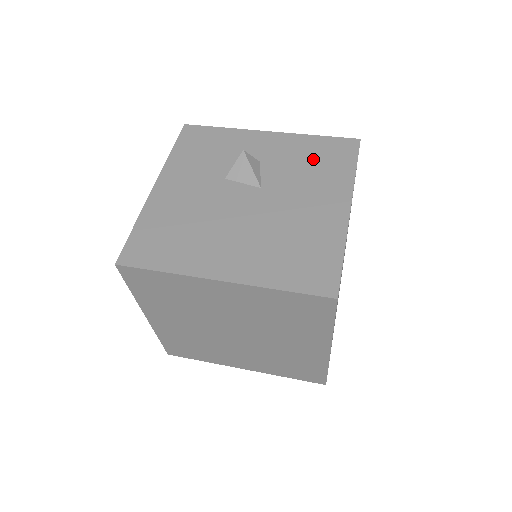
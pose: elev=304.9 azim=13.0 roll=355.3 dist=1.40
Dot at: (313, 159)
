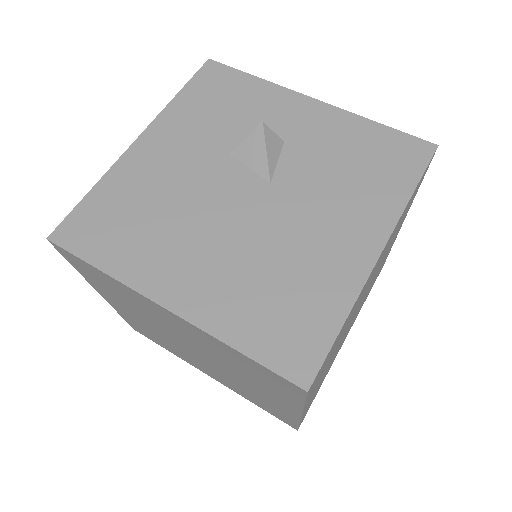
Dot at: (358, 158)
